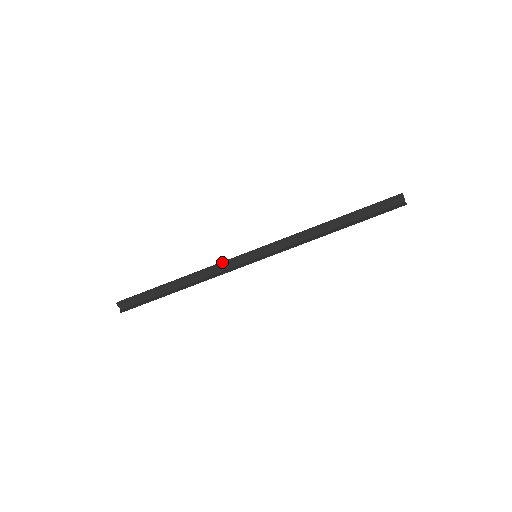
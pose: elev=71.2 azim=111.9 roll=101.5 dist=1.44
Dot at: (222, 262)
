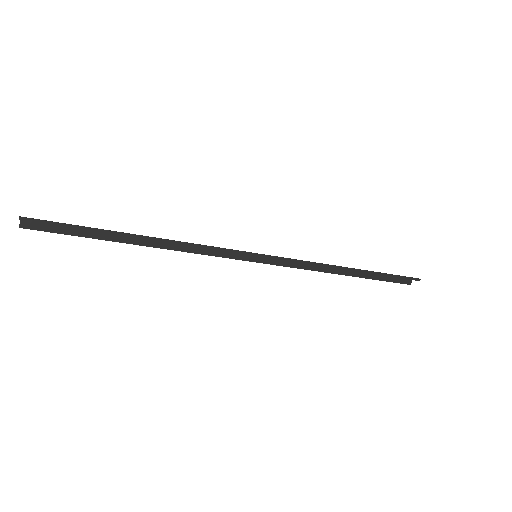
Dot at: (215, 249)
